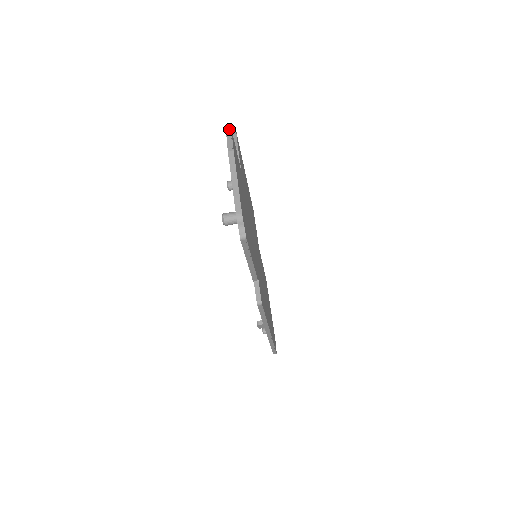
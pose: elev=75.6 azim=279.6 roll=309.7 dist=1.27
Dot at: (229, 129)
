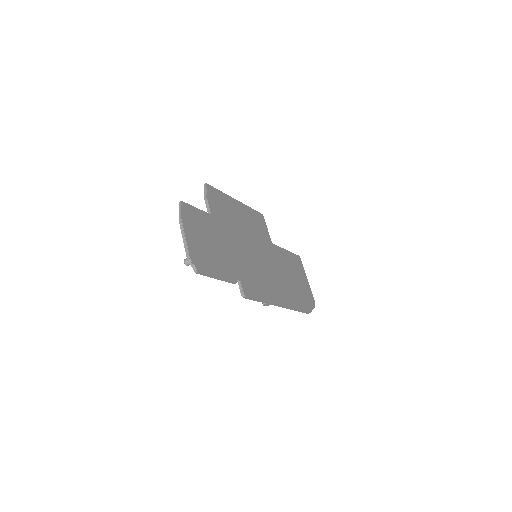
Dot at: (180, 203)
